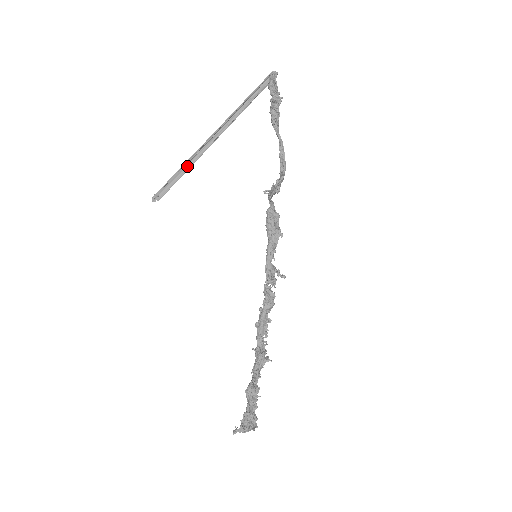
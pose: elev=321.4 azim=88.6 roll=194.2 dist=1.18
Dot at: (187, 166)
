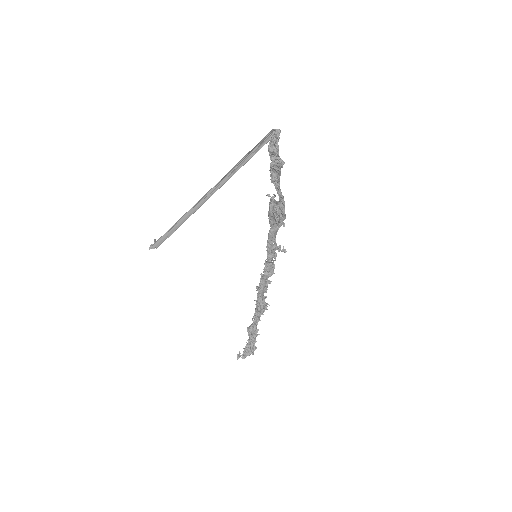
Dot at: (180, 223)
